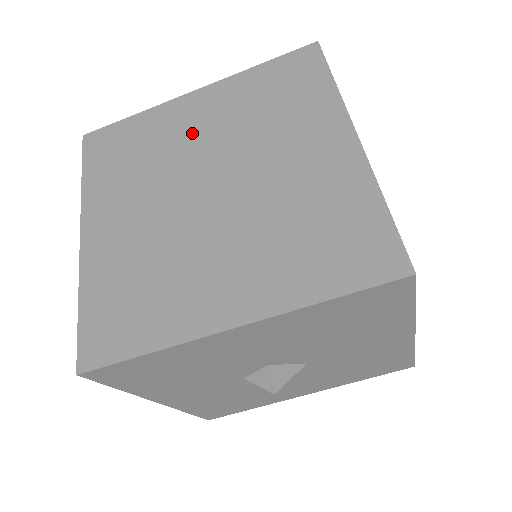
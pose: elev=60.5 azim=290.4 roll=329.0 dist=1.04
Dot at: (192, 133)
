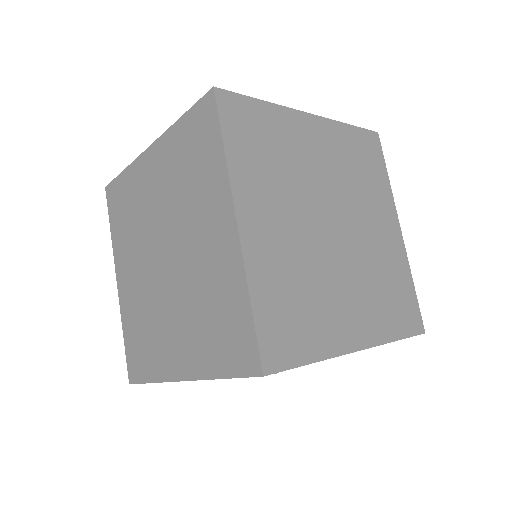
Dot at: (152, 197)
